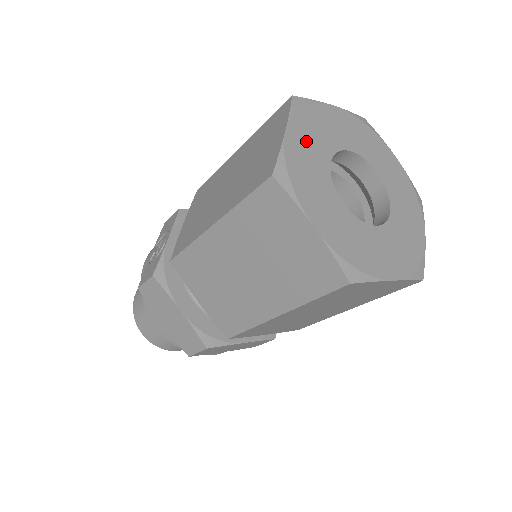
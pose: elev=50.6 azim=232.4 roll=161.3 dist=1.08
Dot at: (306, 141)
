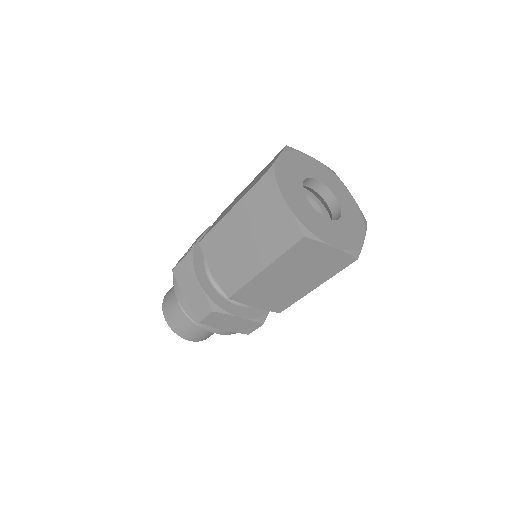
Dot at: (290, 166)
